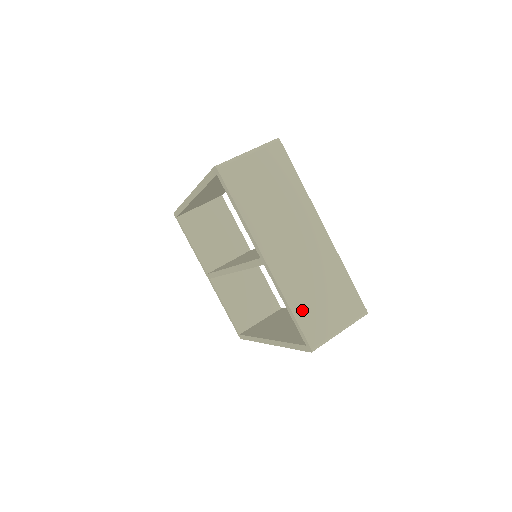
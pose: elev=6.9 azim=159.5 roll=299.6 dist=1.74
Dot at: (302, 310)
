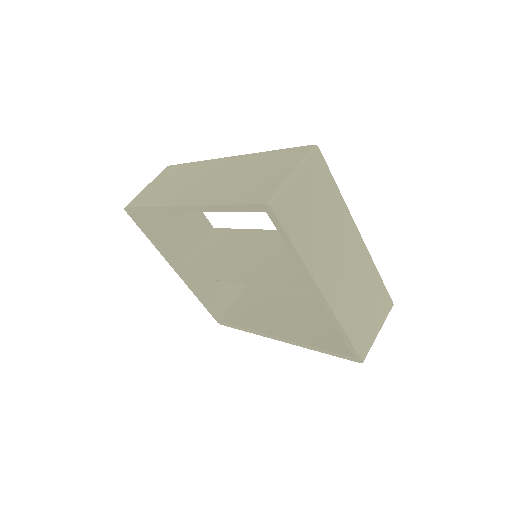
Dot at: (354, 329)
